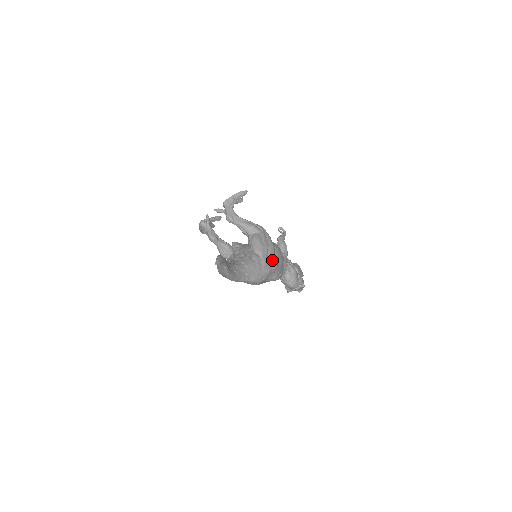
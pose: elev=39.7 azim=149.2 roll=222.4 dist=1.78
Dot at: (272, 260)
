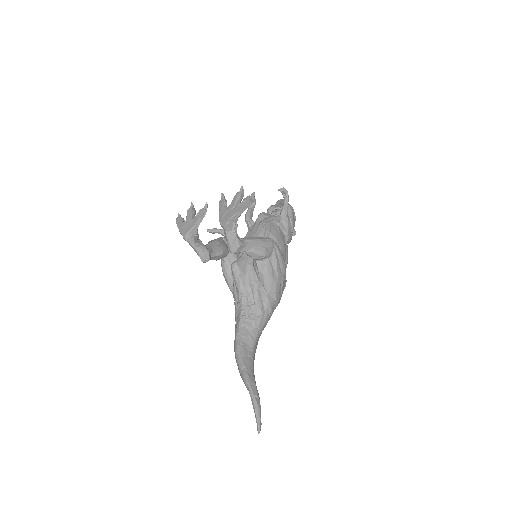
Dot at: (283, 286)
